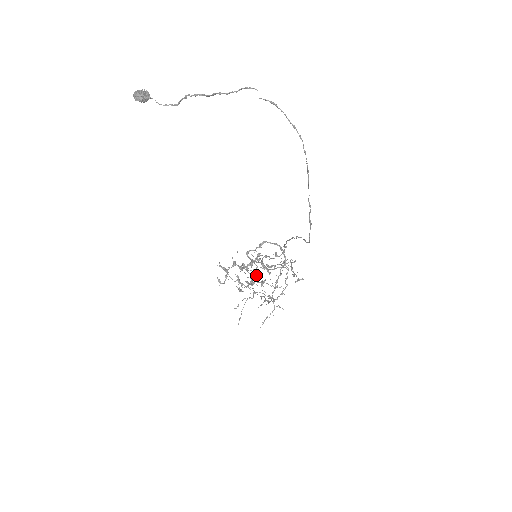
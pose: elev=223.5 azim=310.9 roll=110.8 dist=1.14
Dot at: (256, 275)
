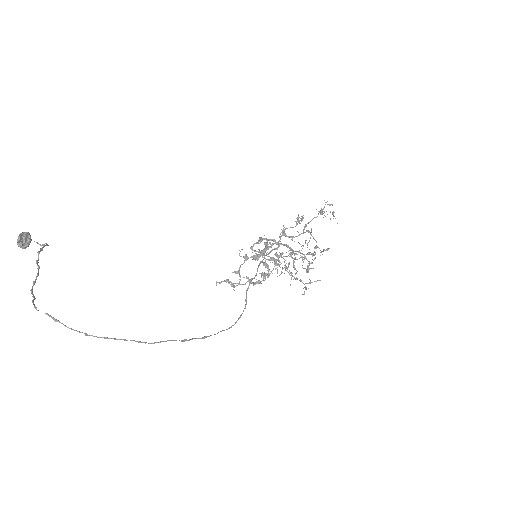
Dot at: (268, 268)
